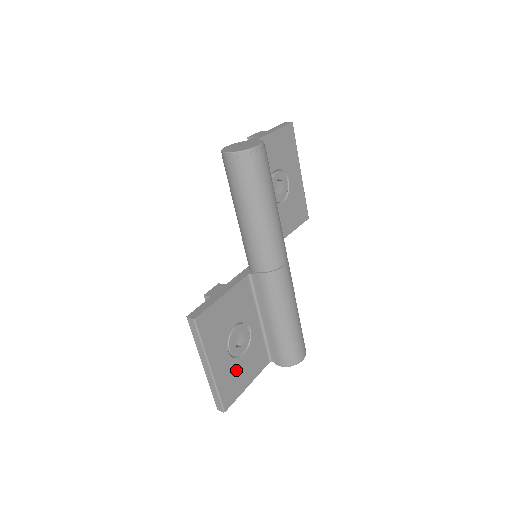
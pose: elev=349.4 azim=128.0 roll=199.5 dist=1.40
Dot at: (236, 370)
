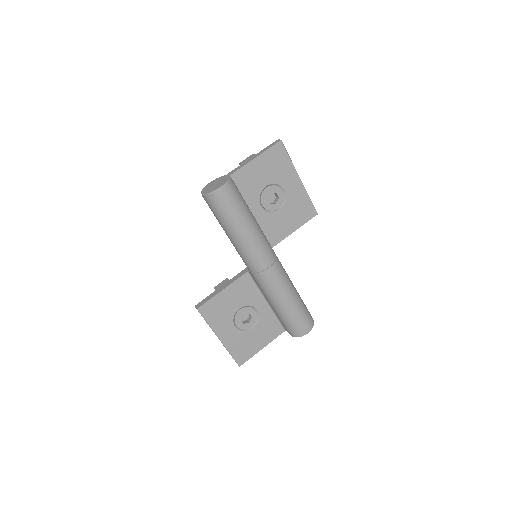
Dot at: (247, 339)
